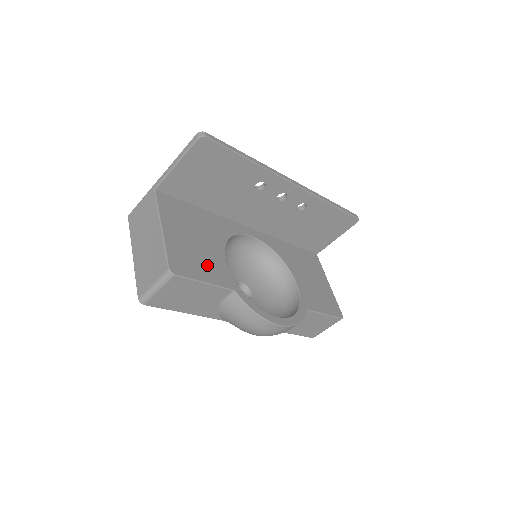
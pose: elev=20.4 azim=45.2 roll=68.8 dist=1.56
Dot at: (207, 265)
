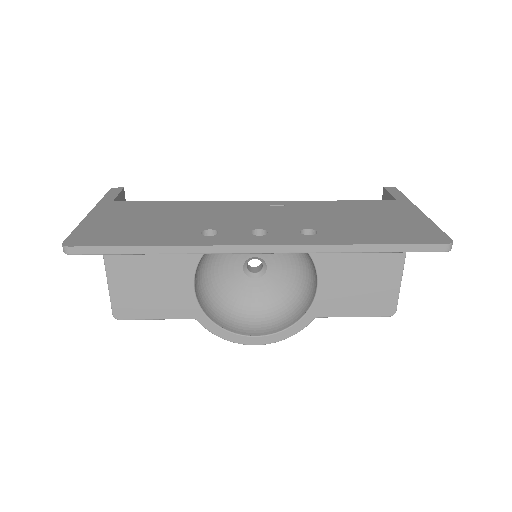
Dot at: (162, 298)
